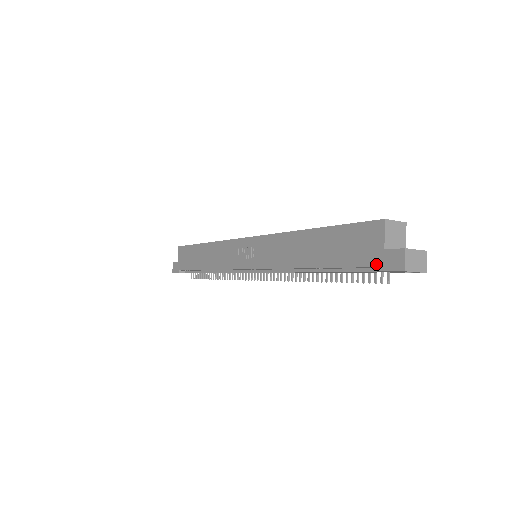
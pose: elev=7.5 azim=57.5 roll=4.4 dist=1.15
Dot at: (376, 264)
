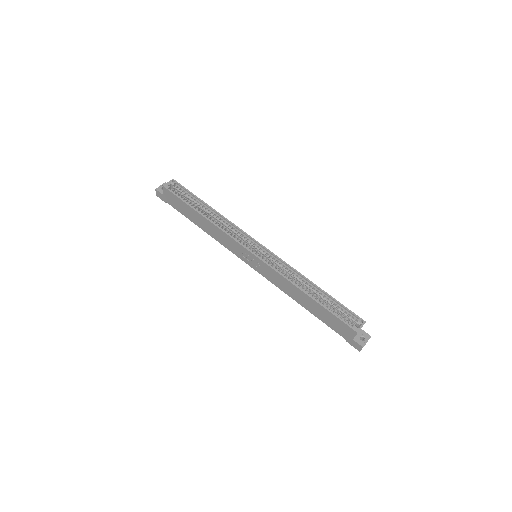
Dot at: (346, 339)
